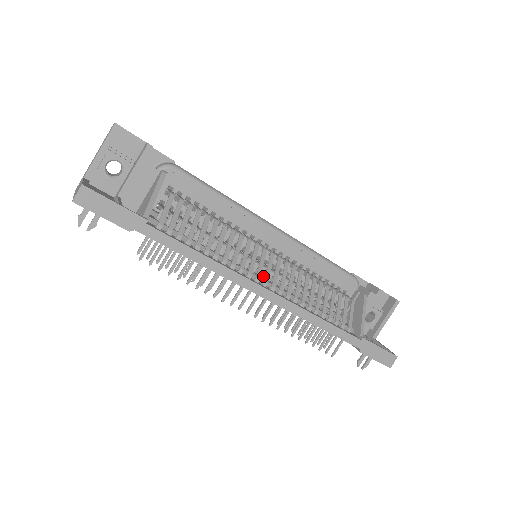
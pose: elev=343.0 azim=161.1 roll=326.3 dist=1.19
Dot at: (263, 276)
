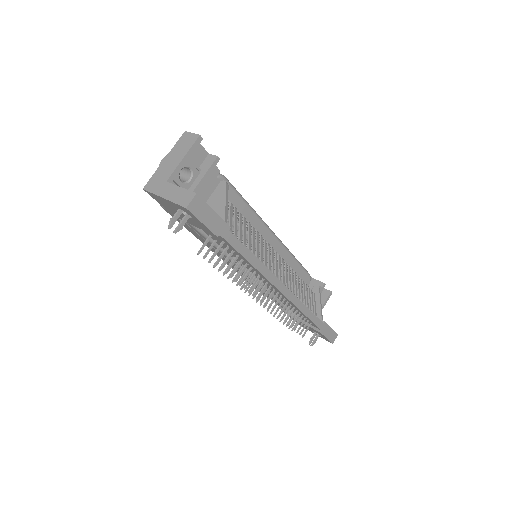
Dot at: occluded
